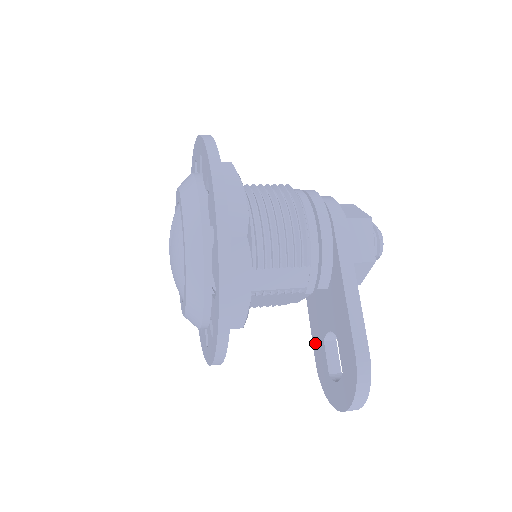
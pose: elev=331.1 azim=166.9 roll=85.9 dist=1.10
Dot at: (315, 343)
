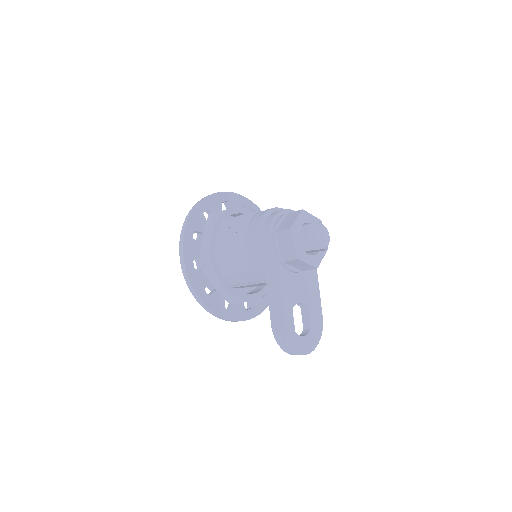
Dot at: occluded
